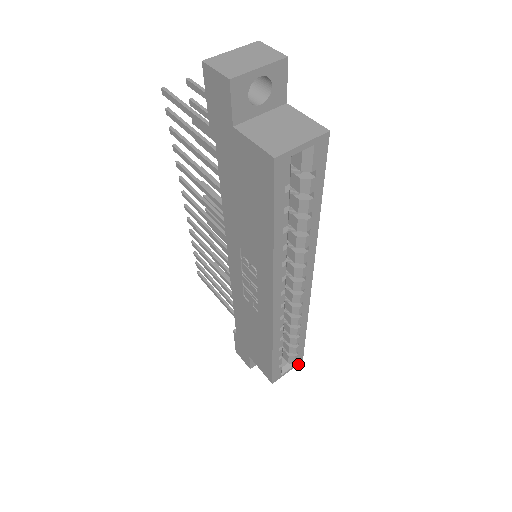
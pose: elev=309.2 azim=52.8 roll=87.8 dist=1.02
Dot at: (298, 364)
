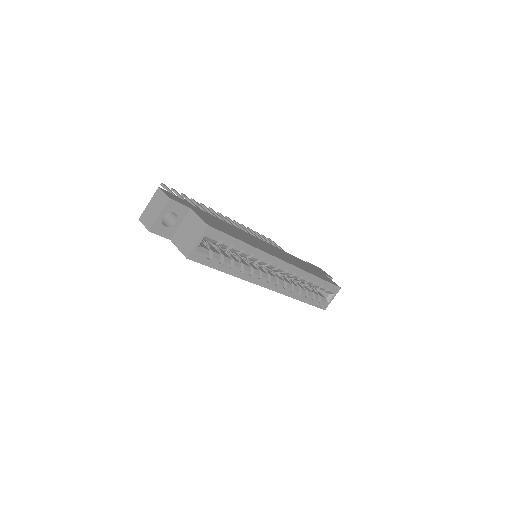
Dot at: (338, 291)
